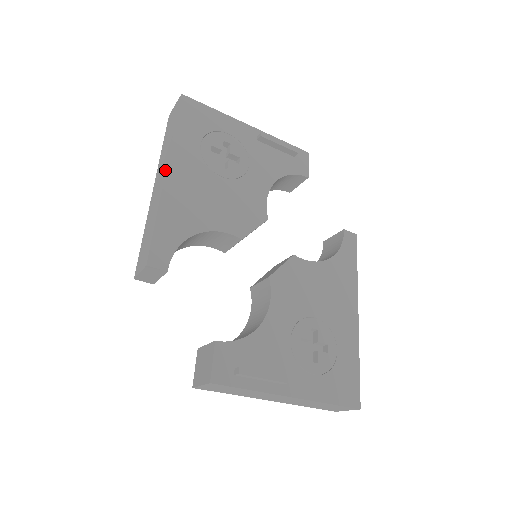
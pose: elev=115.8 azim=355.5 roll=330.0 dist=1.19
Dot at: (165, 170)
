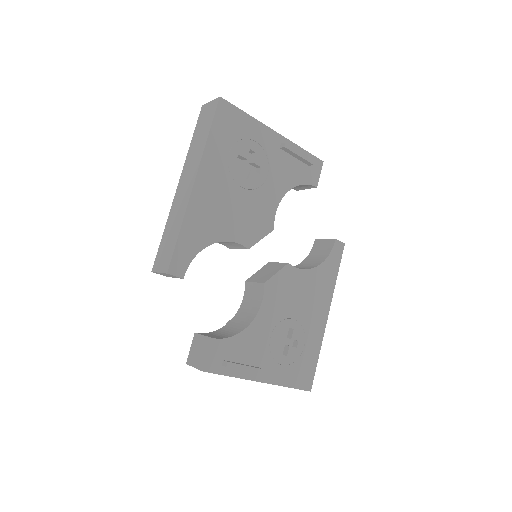
Dot at: (194, 180)
